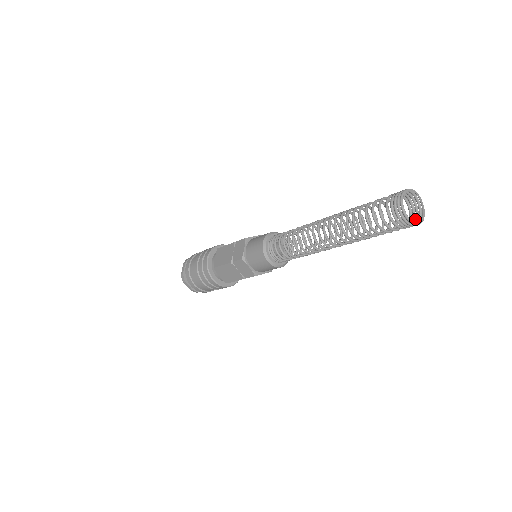
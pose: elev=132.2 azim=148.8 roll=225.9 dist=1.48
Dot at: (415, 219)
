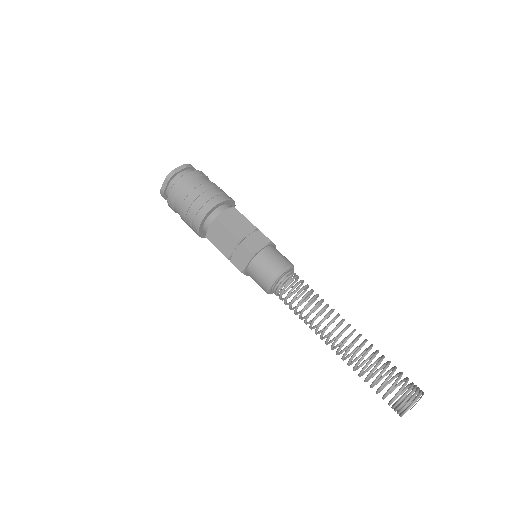
Dot at: occluded
